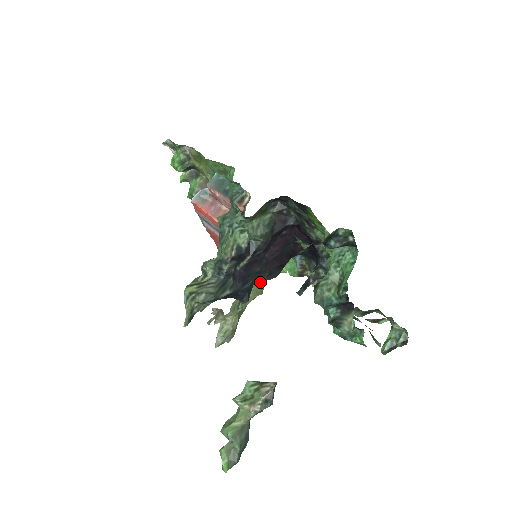
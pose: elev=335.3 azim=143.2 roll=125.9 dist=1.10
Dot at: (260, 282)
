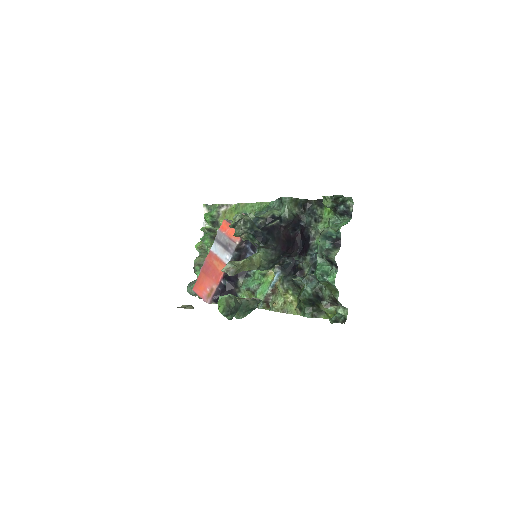
Dot at: (261, 259)
